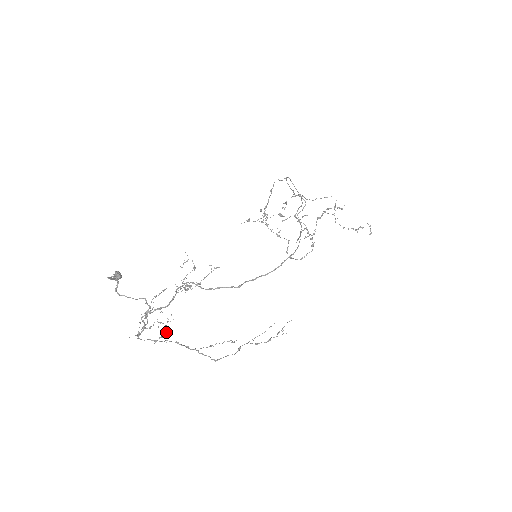
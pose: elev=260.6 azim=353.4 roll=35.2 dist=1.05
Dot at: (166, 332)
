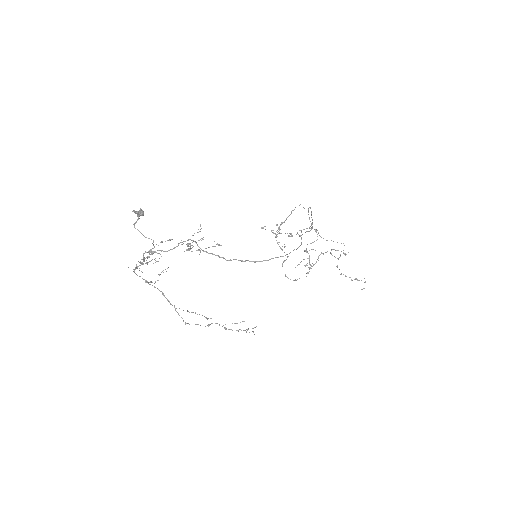
Dot at: occluded
